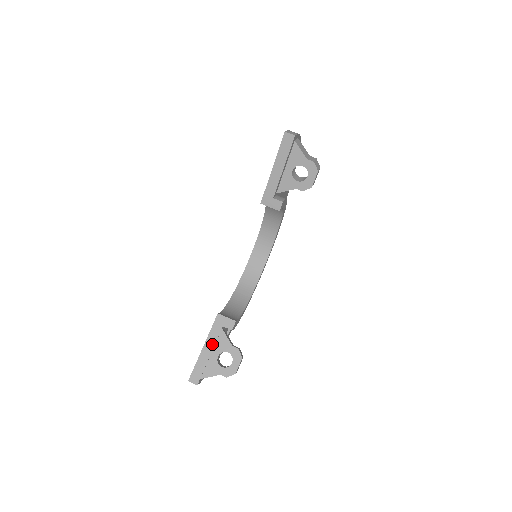
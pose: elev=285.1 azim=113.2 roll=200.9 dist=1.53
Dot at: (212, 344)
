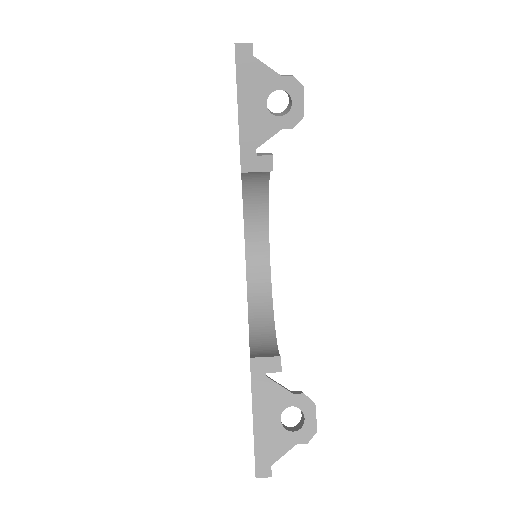
Dot at: (263, 406)
